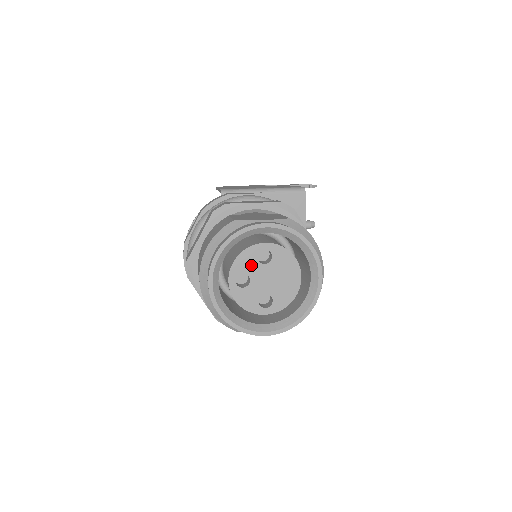
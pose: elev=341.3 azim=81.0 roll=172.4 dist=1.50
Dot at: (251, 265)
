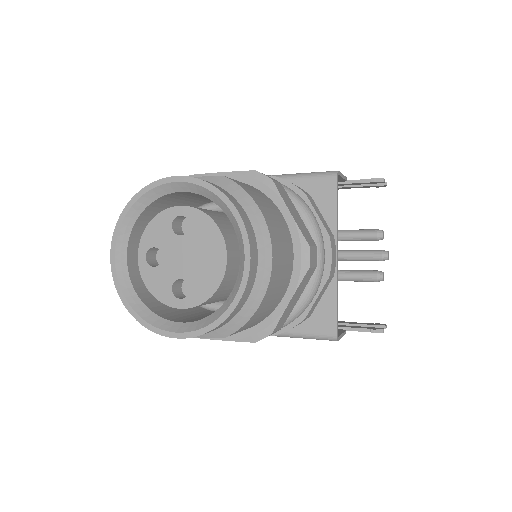
Dot at: (164, 236)
